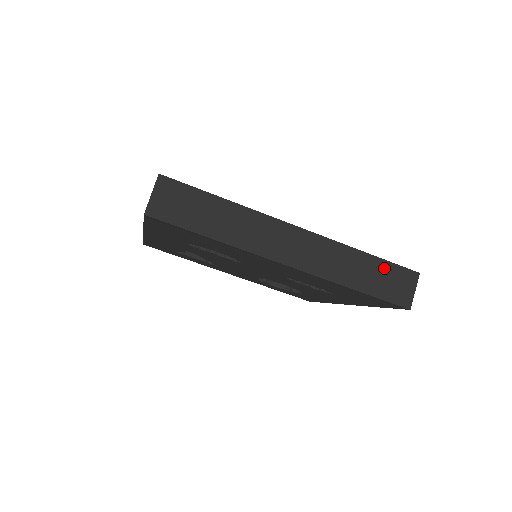
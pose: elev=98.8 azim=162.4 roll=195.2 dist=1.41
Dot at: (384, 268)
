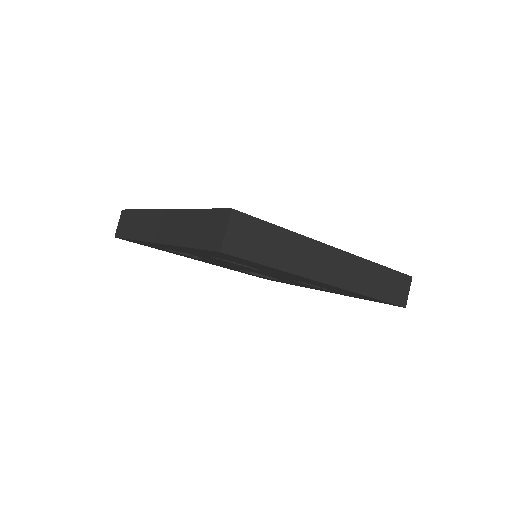
Dot at: (392, 276)
